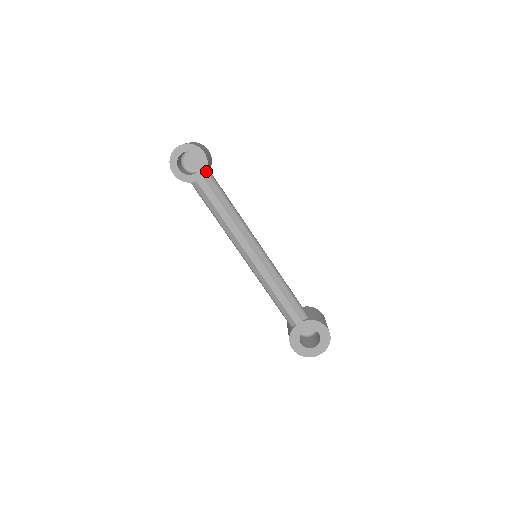
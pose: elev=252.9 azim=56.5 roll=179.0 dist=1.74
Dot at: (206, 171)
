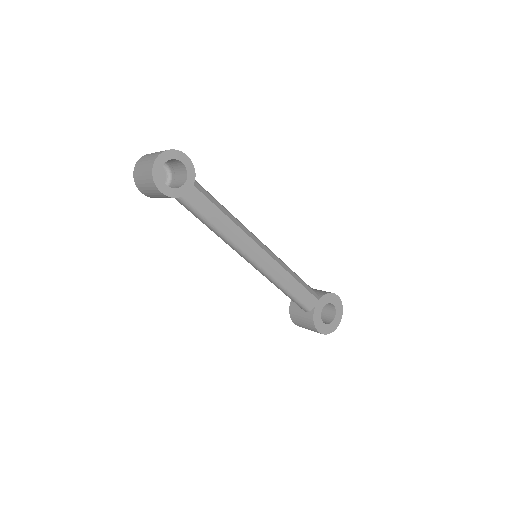
Dot at: (194, 177)
